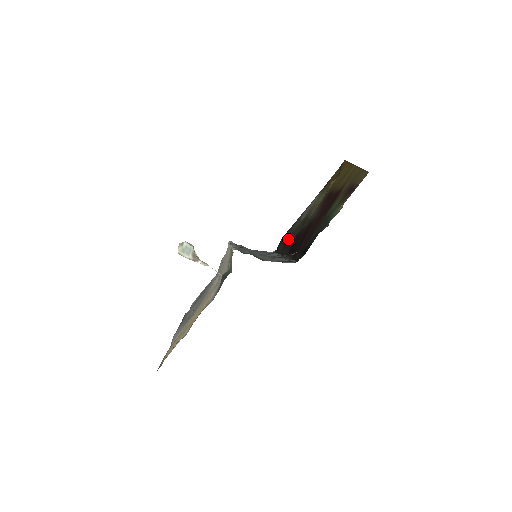
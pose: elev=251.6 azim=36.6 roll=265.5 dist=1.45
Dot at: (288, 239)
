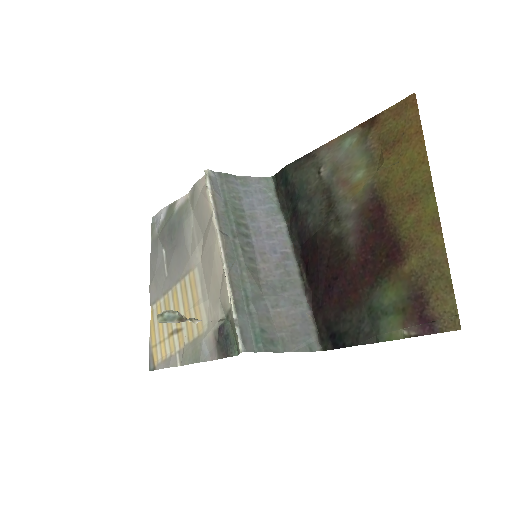
Dot at: (297, 199)
